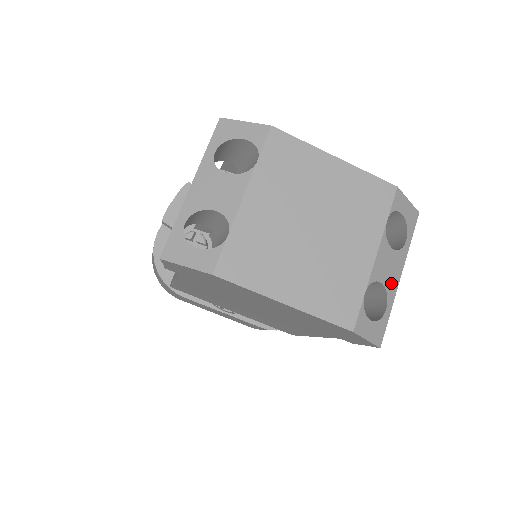
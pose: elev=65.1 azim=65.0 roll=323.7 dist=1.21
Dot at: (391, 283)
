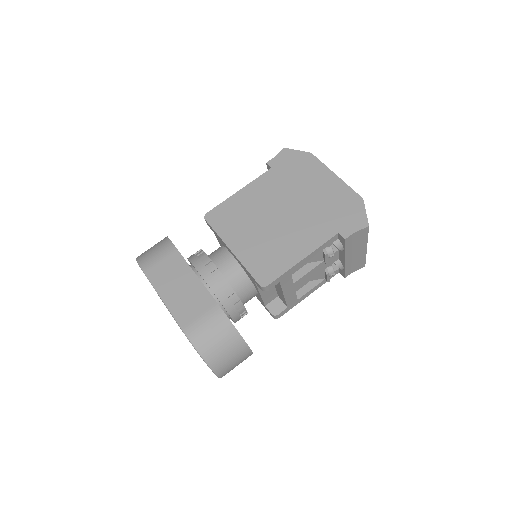
Dot at: occluded
